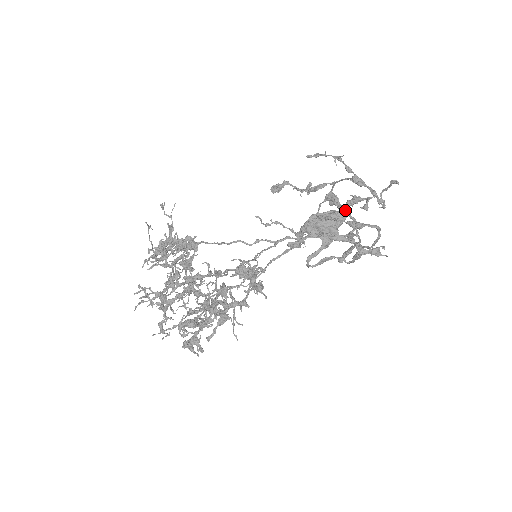
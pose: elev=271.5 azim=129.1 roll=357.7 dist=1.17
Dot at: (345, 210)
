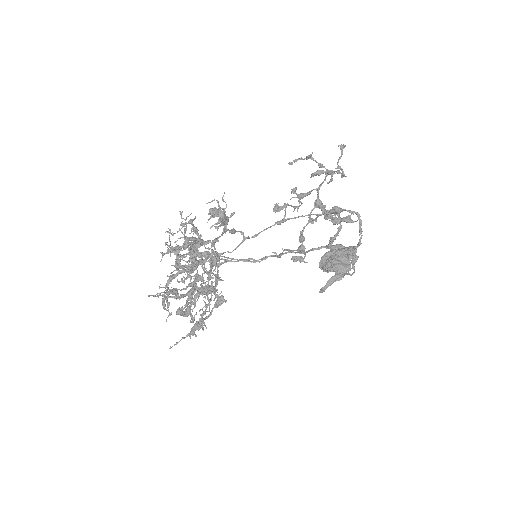
Dot at: occluded
